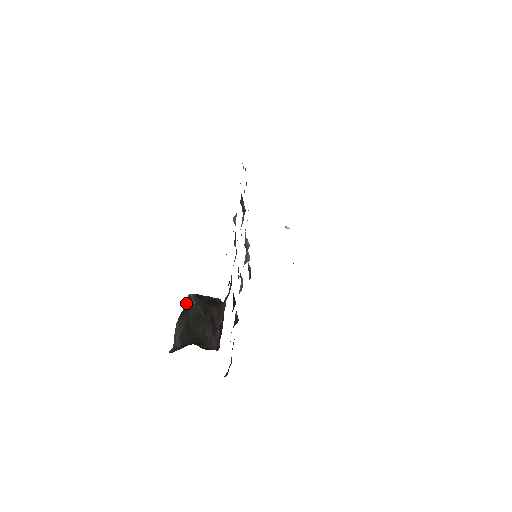
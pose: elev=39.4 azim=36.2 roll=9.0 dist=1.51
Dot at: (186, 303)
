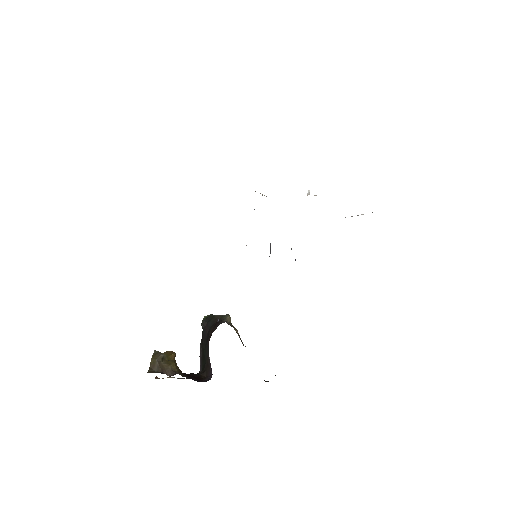
Dot at: occluded
